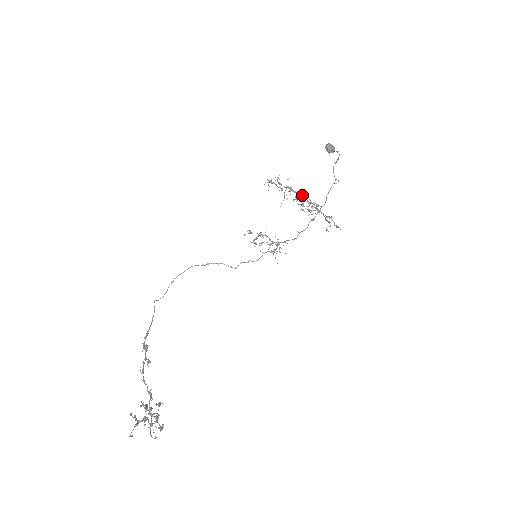
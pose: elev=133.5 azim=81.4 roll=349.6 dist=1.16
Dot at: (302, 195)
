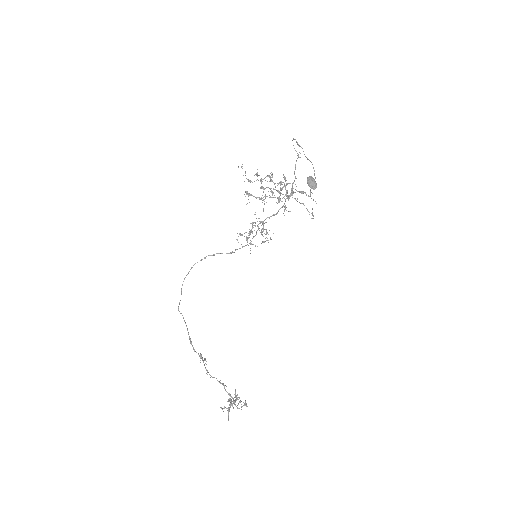
Dot at: (280, 195)
